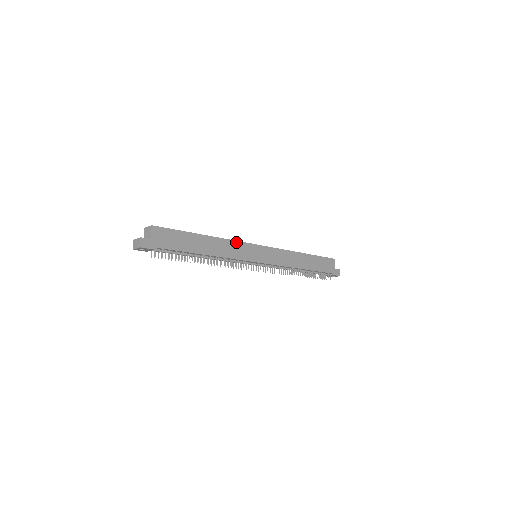
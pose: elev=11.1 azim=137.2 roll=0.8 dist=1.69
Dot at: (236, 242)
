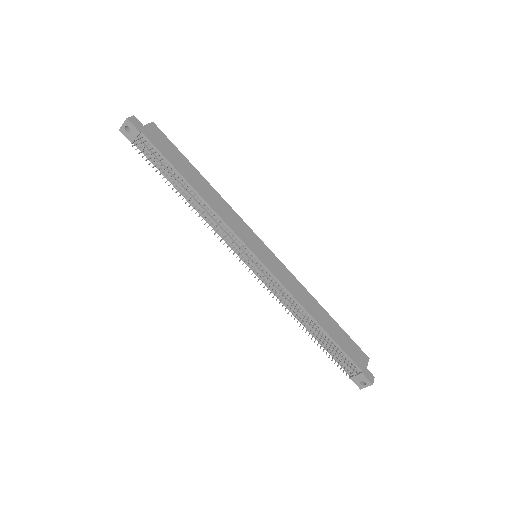
Dot at: (237, 216)
